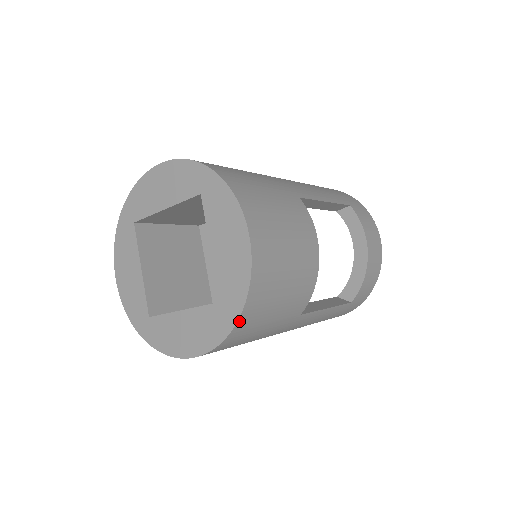
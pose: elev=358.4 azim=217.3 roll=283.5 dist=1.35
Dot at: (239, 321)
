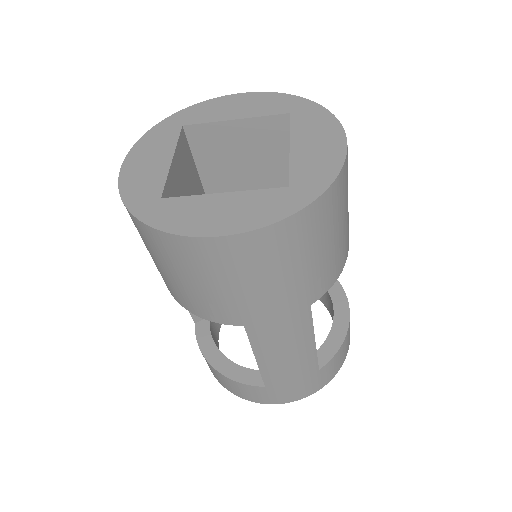
Dot at: (311, 206)
